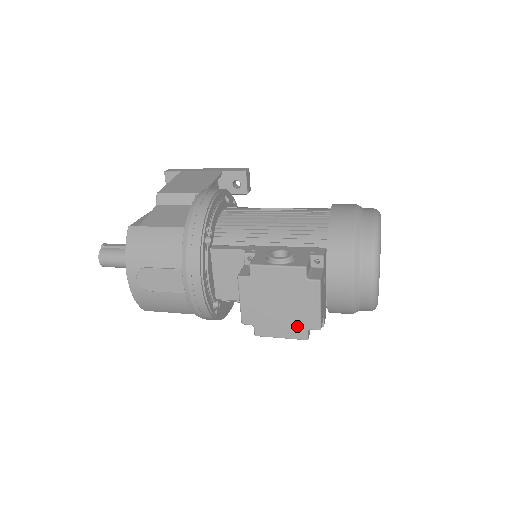
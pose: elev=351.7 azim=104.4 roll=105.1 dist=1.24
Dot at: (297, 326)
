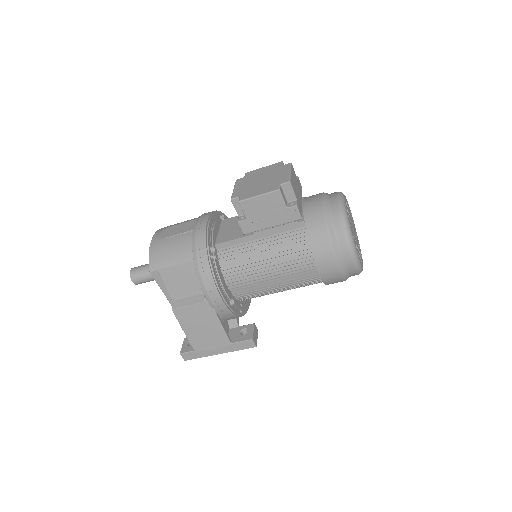
Dot at: (272, 185)
